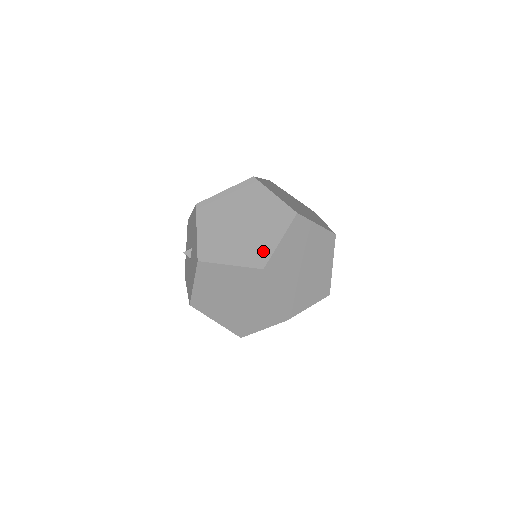
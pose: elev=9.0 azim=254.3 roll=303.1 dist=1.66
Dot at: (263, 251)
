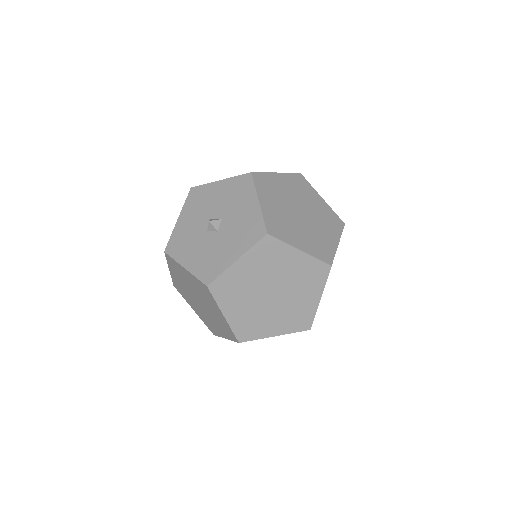
Dot at: (327, 248)
